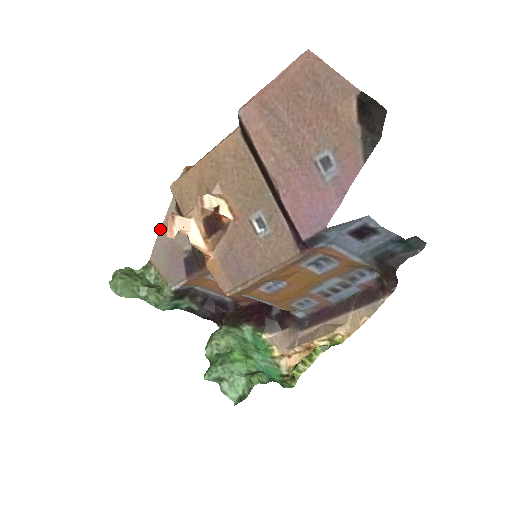
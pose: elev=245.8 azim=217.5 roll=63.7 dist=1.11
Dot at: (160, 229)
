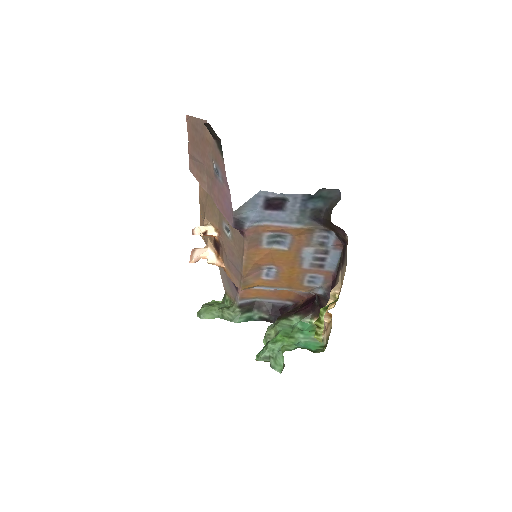
Dot at: occluded
